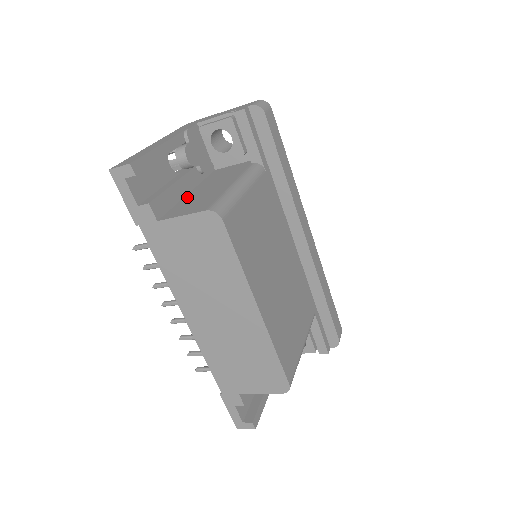
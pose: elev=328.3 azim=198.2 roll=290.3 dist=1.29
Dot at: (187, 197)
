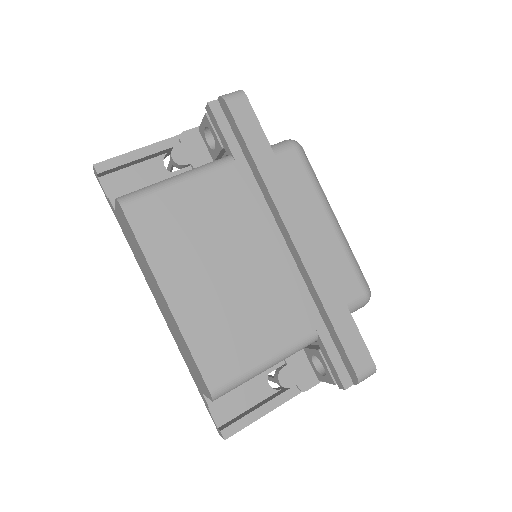
Dot at: occluded
